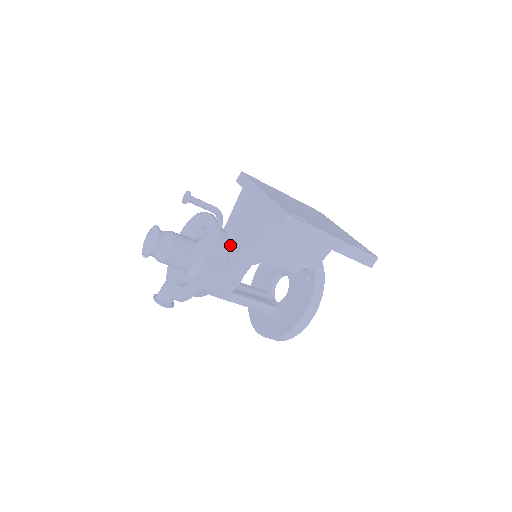
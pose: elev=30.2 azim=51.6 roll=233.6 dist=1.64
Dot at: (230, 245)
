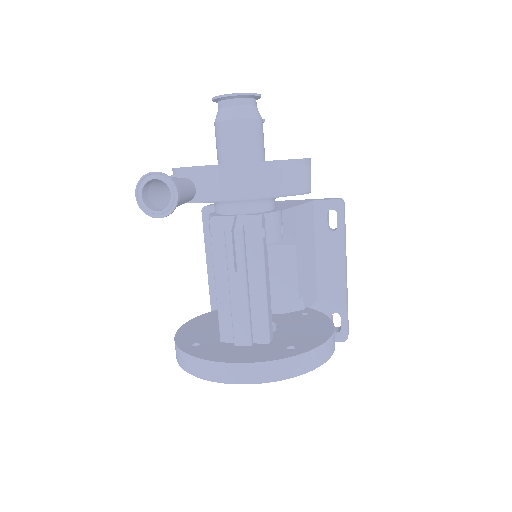
Dot at: occluded
